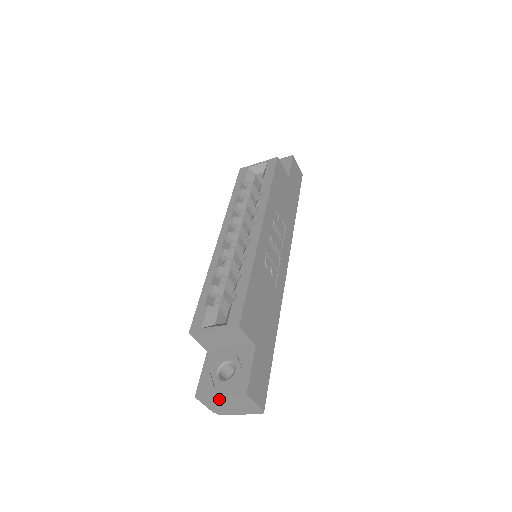
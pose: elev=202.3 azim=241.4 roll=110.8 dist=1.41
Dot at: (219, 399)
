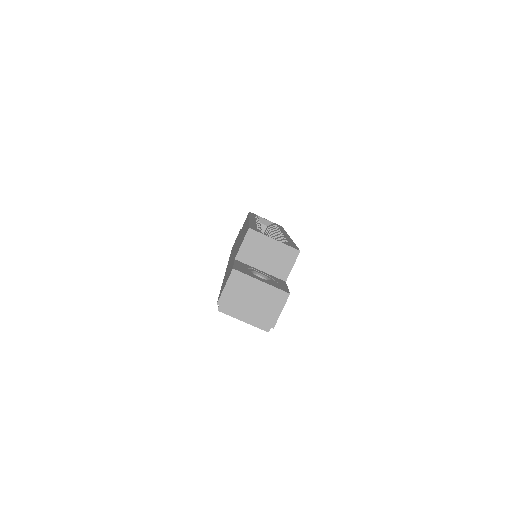
Dot at: (254, 286)
